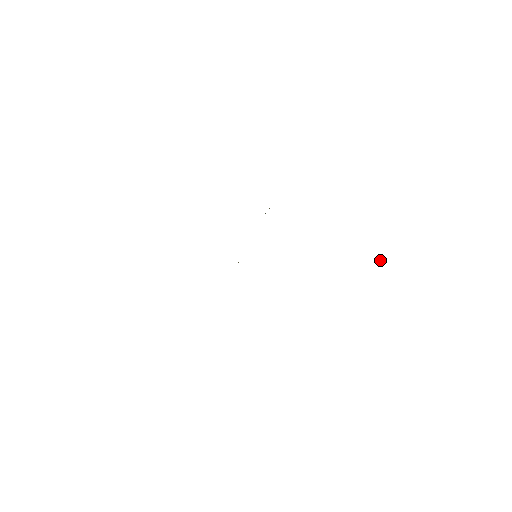
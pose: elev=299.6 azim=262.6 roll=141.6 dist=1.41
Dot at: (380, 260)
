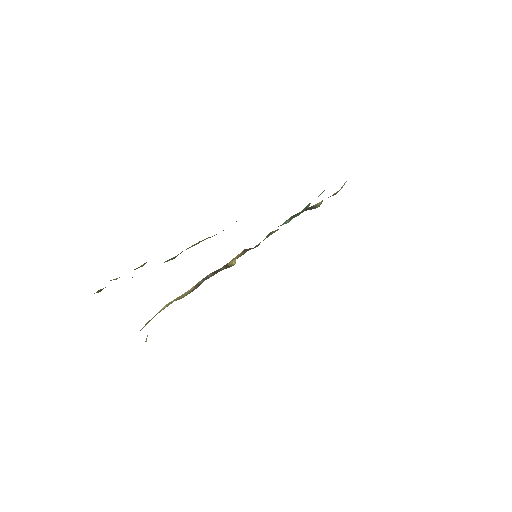
Dot at: occluded
